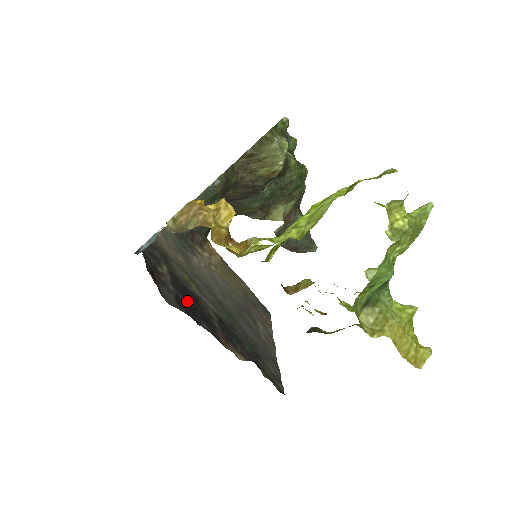
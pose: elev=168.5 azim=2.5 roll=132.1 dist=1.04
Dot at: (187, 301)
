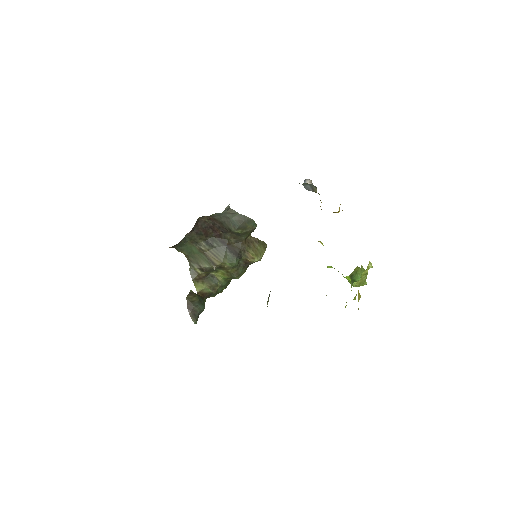
Dot at: occluded
